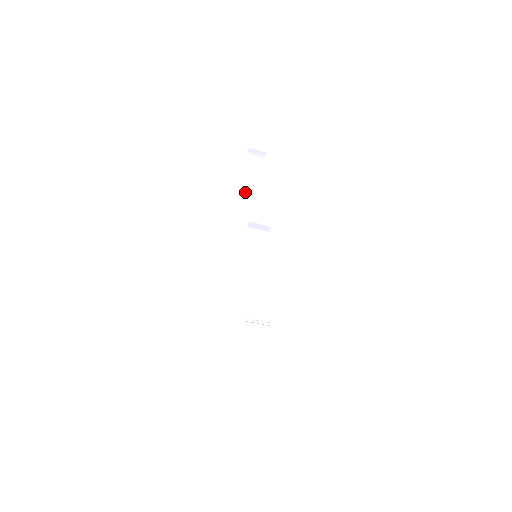
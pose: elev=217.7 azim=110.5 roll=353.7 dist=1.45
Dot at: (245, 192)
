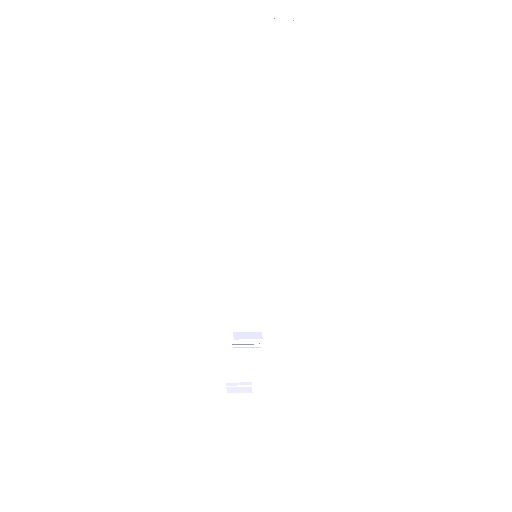
Dot at: (251, 129)
